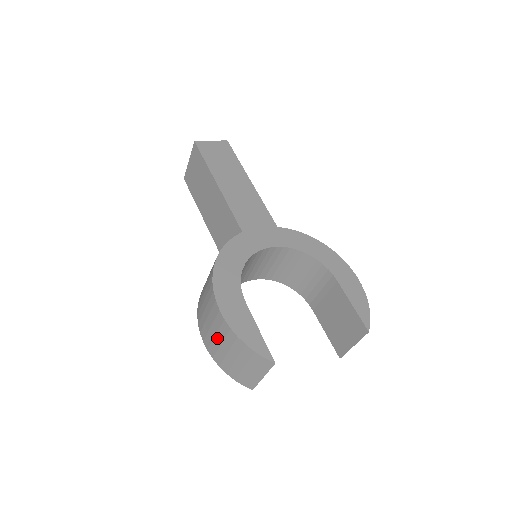
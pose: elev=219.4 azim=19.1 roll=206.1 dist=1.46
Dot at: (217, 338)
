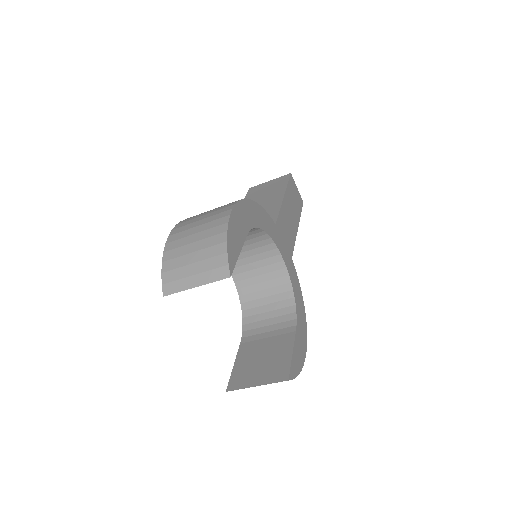
Dot at: (198, 228)
